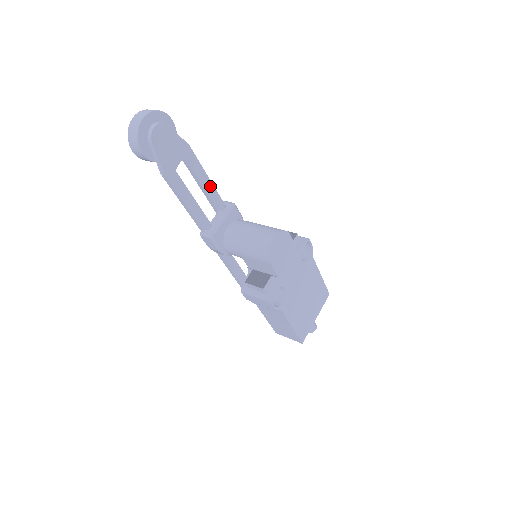
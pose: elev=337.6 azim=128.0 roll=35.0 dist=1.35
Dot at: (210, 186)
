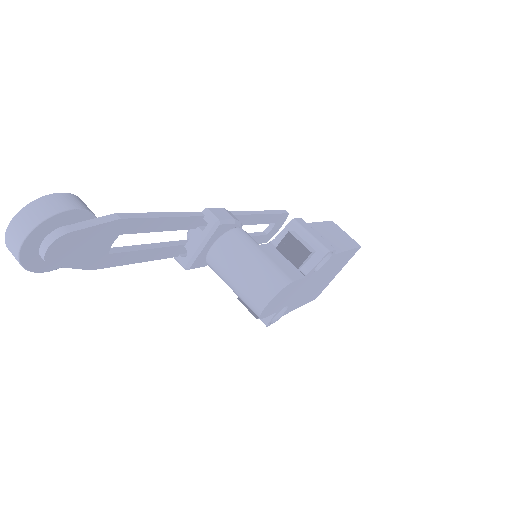
Dot at: (175, 221)
